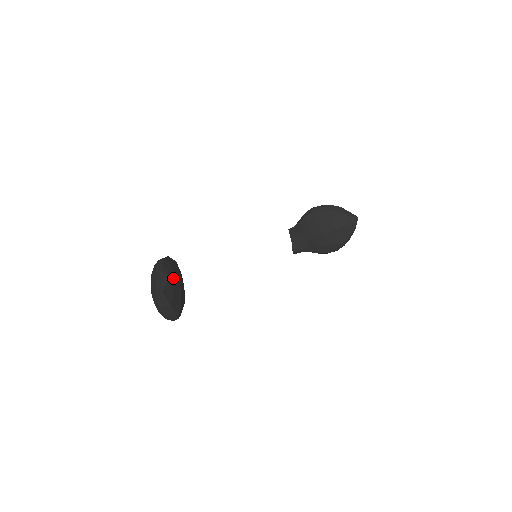
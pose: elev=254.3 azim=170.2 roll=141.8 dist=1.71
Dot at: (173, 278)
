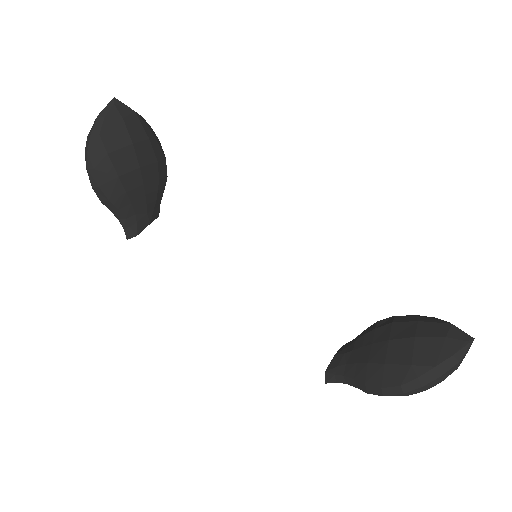
Dot at: (141, 127)
